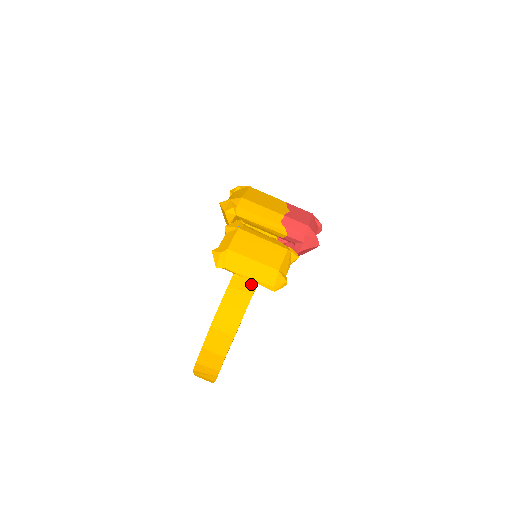
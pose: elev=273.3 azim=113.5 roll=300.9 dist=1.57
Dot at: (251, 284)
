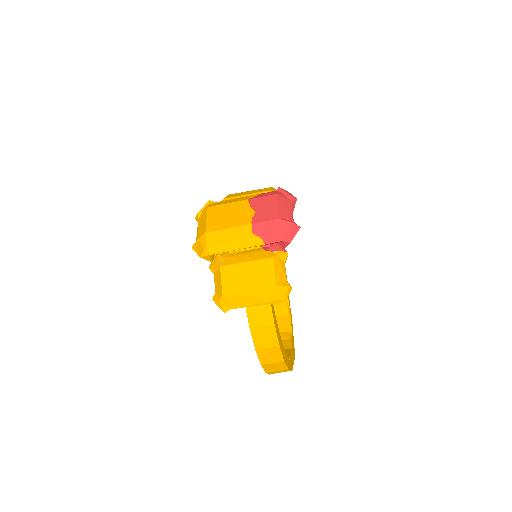
Dot at: occluded
